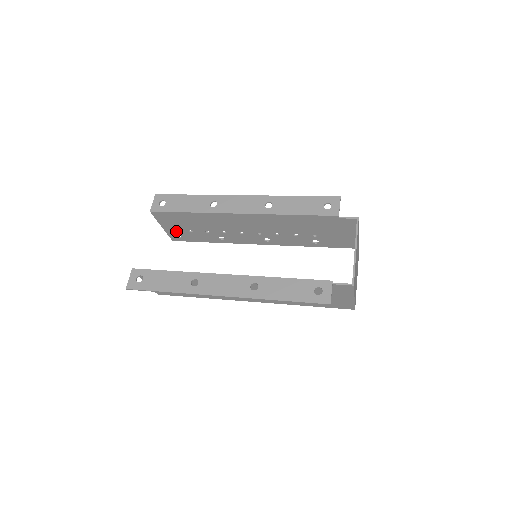
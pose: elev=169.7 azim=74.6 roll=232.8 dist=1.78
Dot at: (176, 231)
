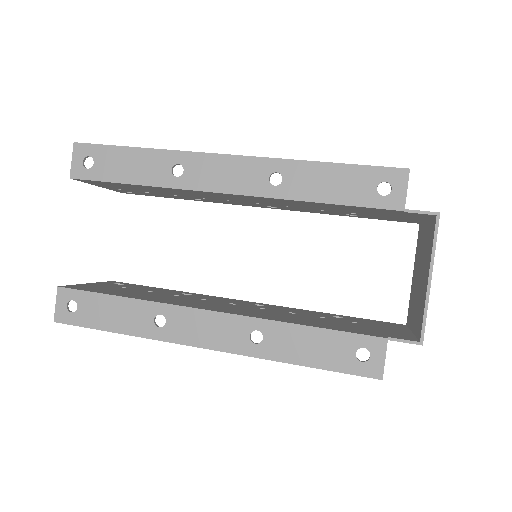
Dot at: (123, 190)
